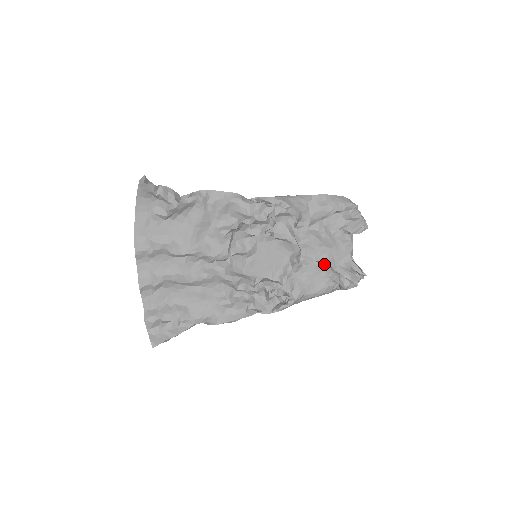
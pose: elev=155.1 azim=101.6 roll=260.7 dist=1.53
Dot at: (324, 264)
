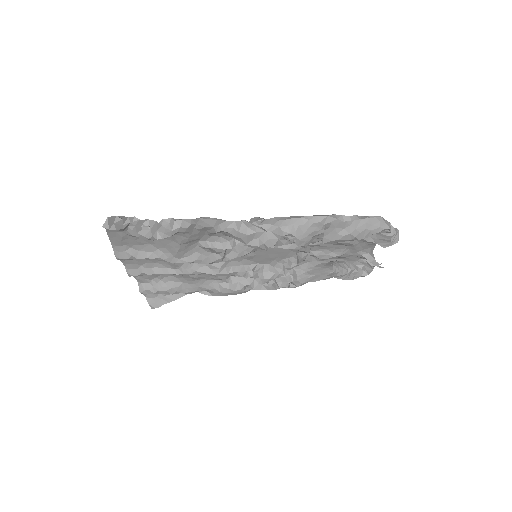
Dot at: (333, 273)
